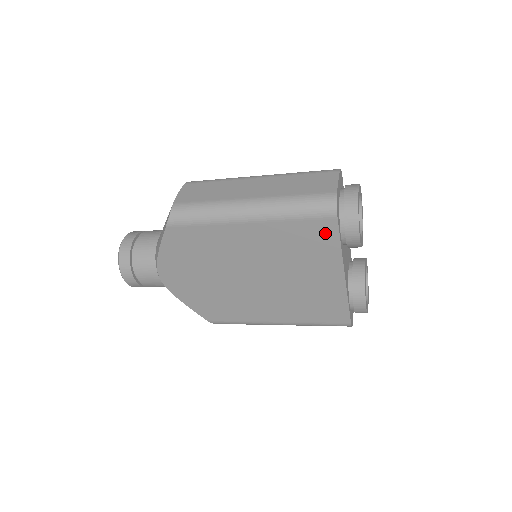
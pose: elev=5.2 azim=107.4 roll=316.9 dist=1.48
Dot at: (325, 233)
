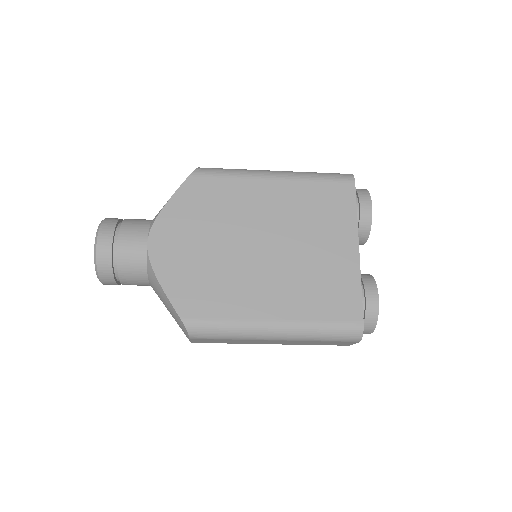
Dot at: (343, 197)
